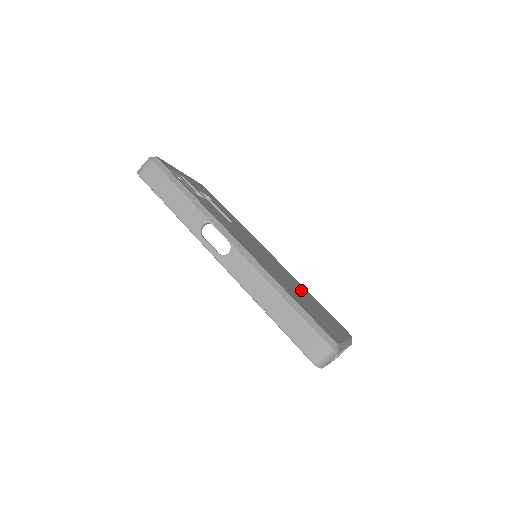
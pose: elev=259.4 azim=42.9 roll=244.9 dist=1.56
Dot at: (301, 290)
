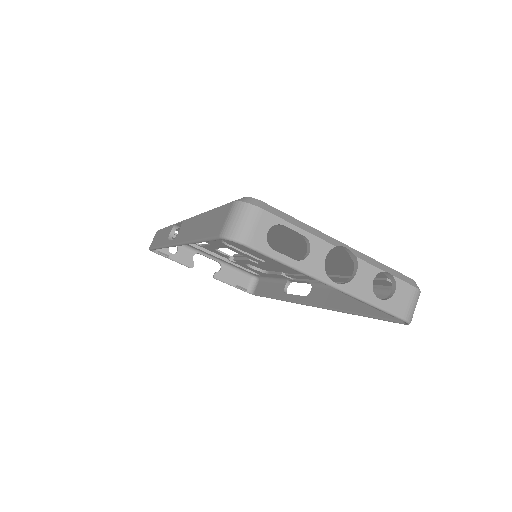
Dot at: occluded
